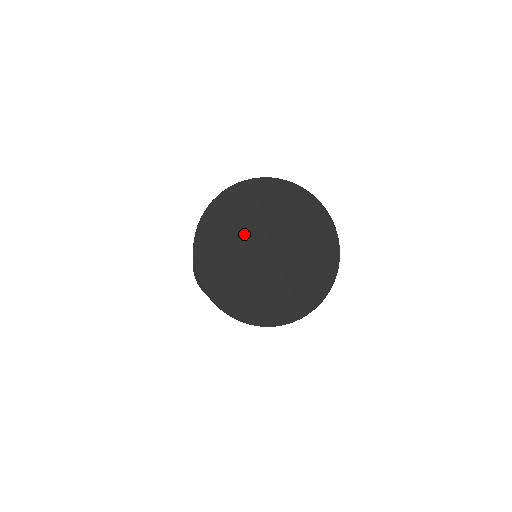
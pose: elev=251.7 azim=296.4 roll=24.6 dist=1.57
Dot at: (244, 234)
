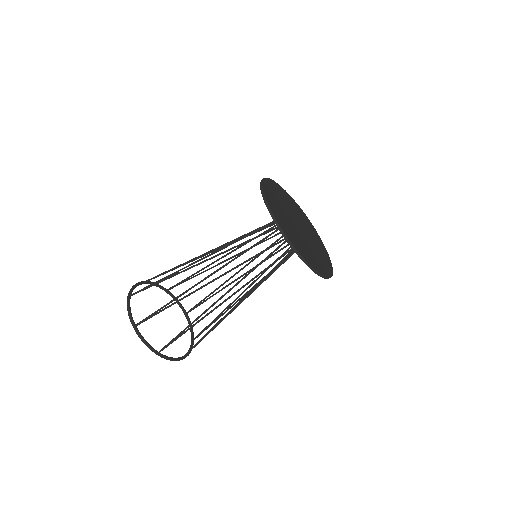
Dot at: (288, 207)
